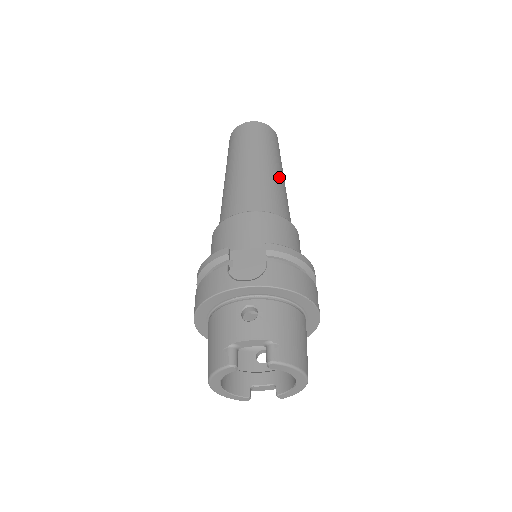
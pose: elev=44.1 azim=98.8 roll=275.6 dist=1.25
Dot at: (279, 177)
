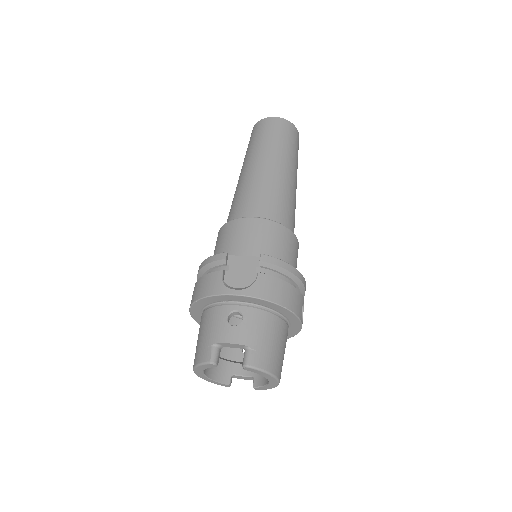
Dot at: (290, 180)
